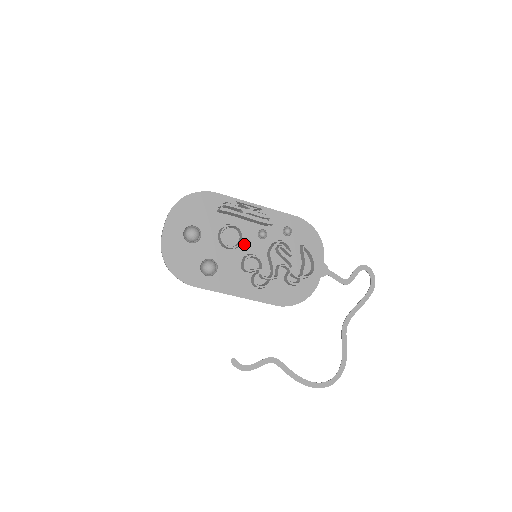
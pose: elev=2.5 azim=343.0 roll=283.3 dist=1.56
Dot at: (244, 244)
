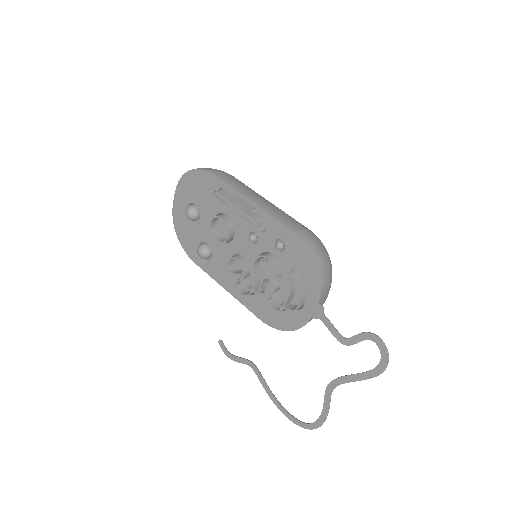
Dot at: (235, 241)
